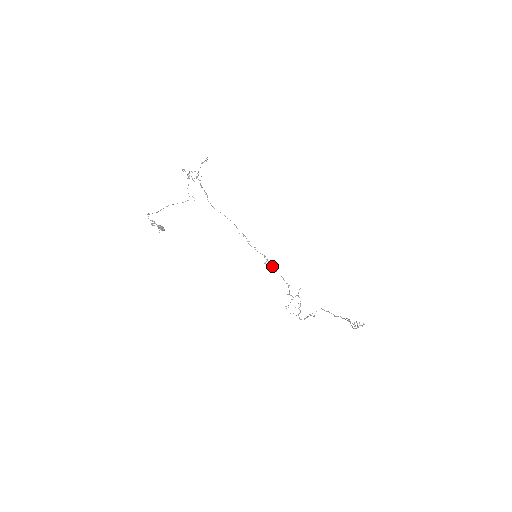
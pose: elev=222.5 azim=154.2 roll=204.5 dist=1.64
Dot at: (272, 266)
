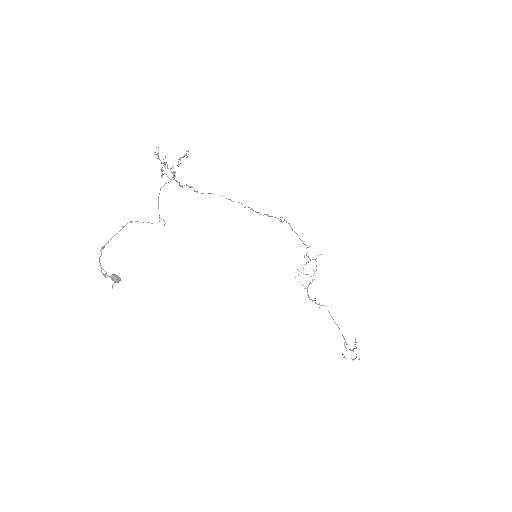
Dot at: (290, 226)
